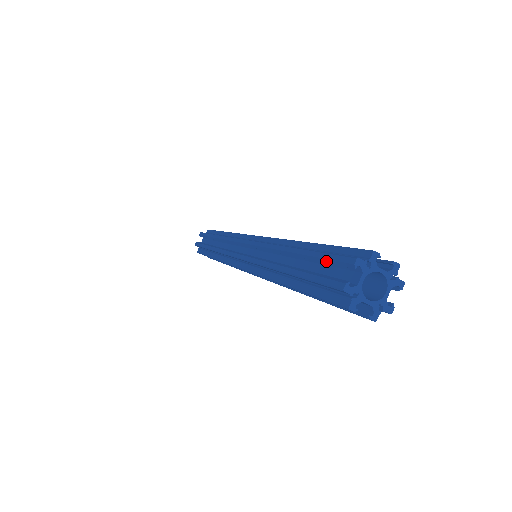
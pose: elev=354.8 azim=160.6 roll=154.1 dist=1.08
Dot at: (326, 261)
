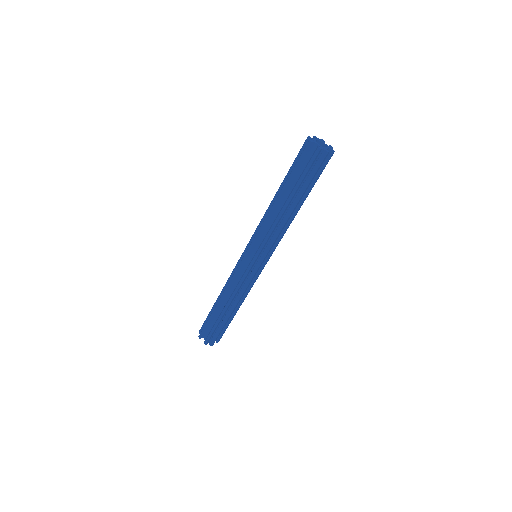
Dot at: occluded
